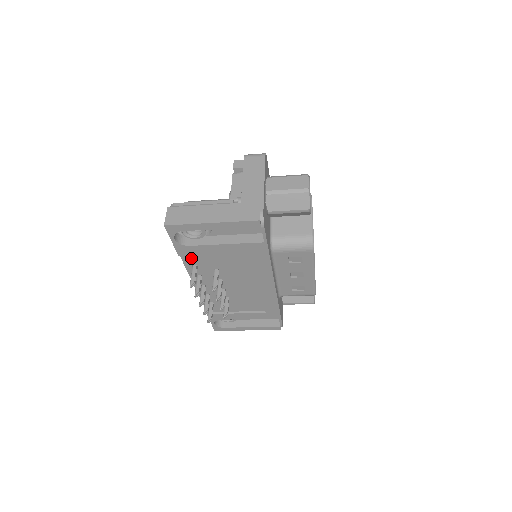
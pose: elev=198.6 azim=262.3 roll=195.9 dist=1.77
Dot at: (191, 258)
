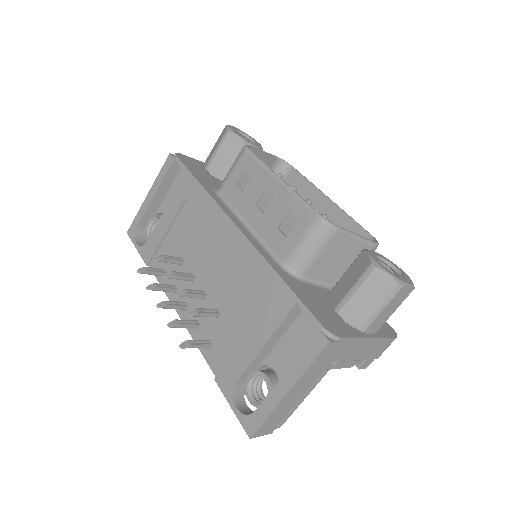
Dot at: (158, 263)
